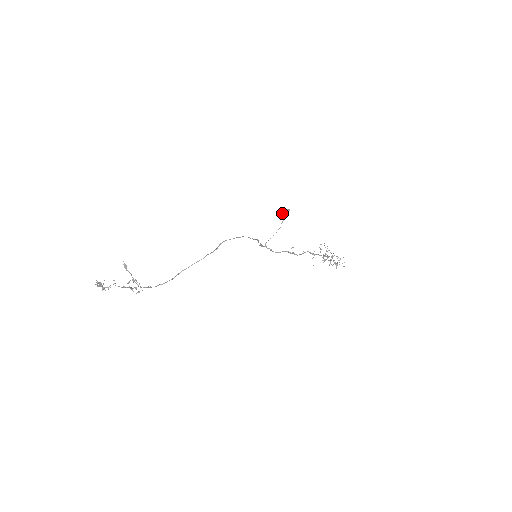
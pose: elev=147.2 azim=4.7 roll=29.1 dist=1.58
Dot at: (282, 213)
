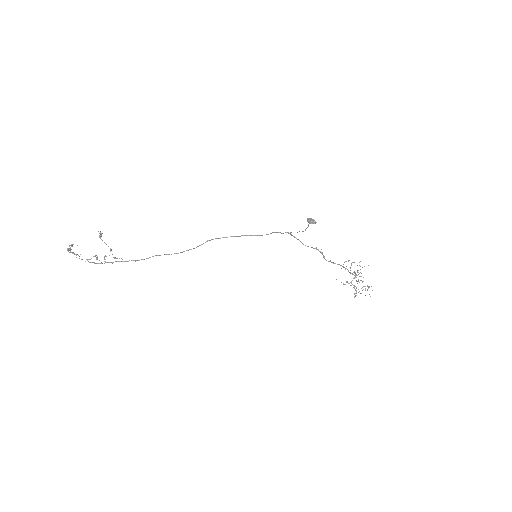
Dot at: (307, 221)
